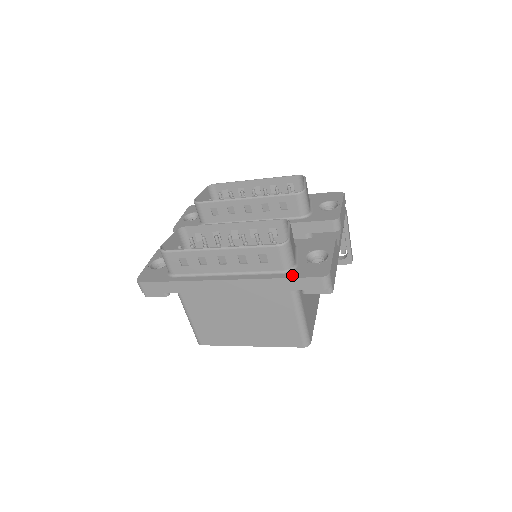
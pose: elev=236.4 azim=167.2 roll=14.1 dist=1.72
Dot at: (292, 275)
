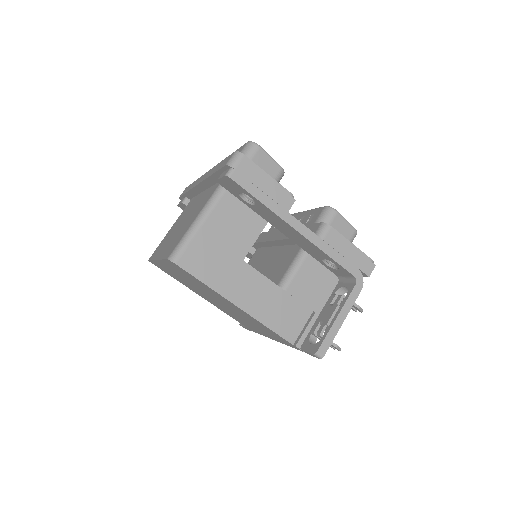
Dot at: occluded
